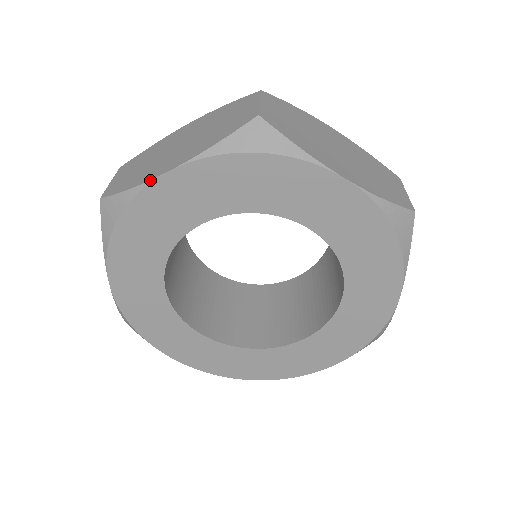
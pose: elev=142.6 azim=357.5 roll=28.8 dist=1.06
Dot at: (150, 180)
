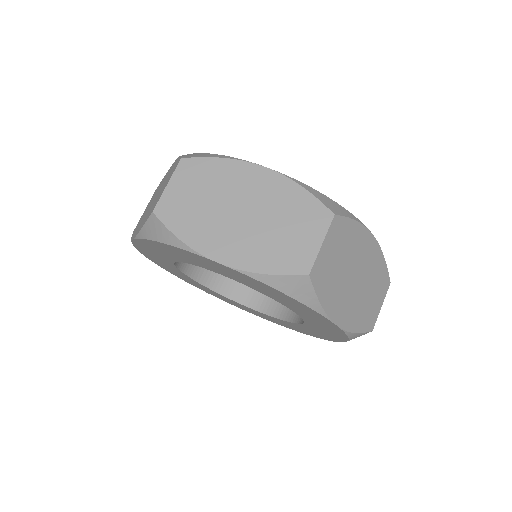
Dot at: (131, 240)
